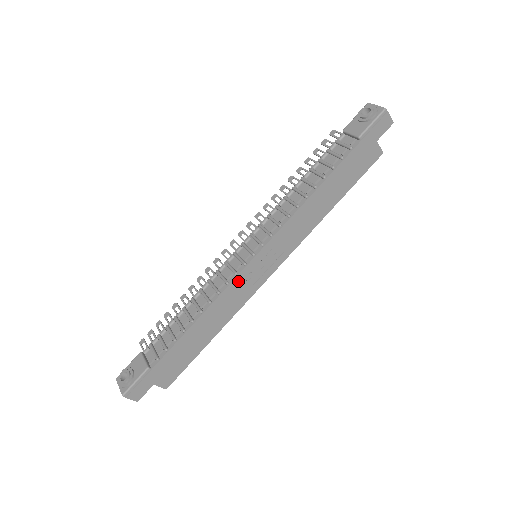
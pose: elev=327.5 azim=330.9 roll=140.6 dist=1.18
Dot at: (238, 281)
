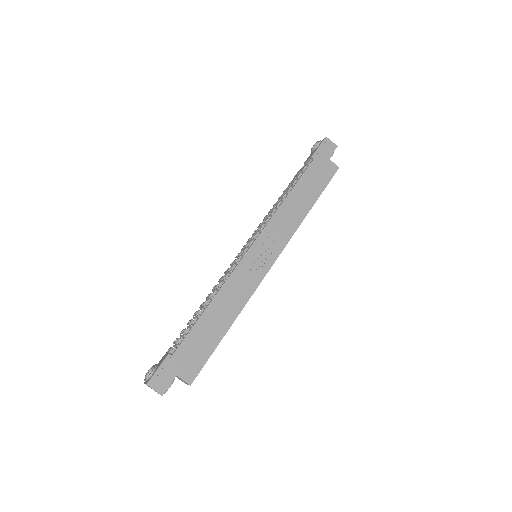
Dot at: (241, 269)
